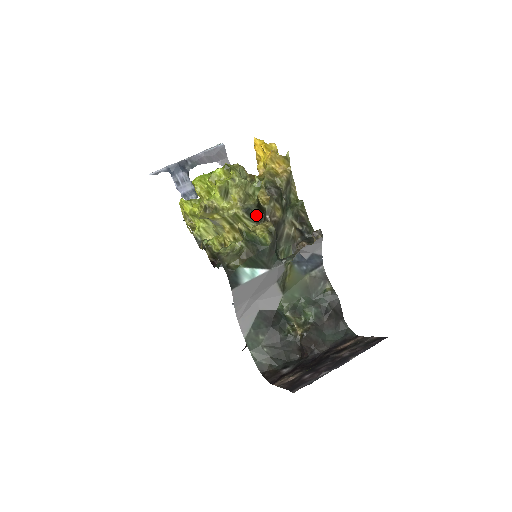
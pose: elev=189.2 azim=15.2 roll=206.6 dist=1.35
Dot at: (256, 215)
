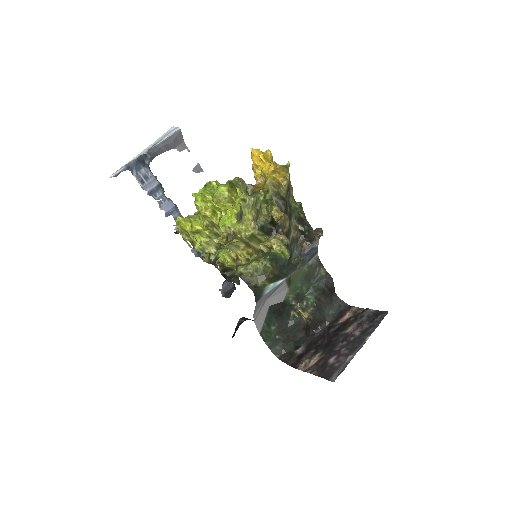
Dot at: (268, 230)
